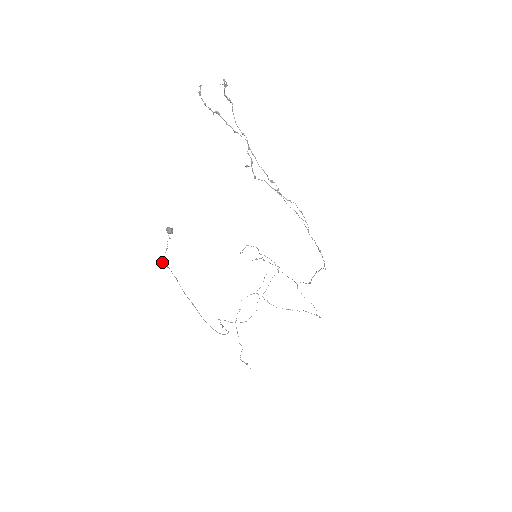
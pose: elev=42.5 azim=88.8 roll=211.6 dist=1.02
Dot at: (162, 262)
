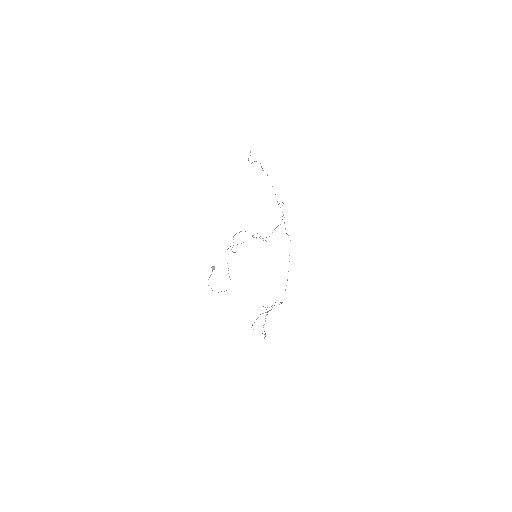
Dot at: occluded
